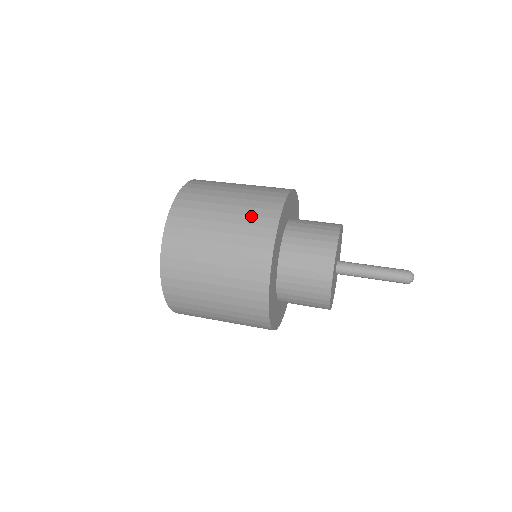
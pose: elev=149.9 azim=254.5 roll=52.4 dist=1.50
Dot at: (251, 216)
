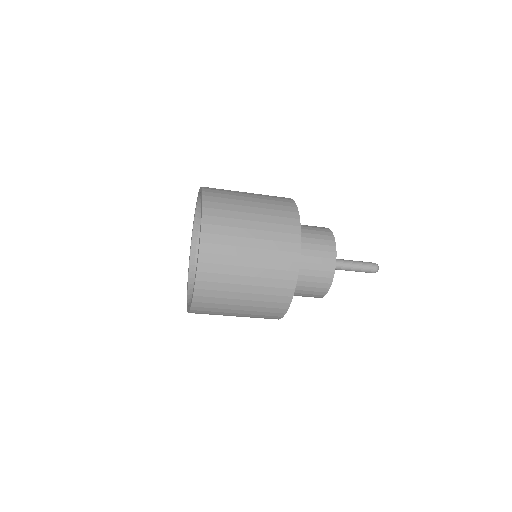
Dot at: occluded
